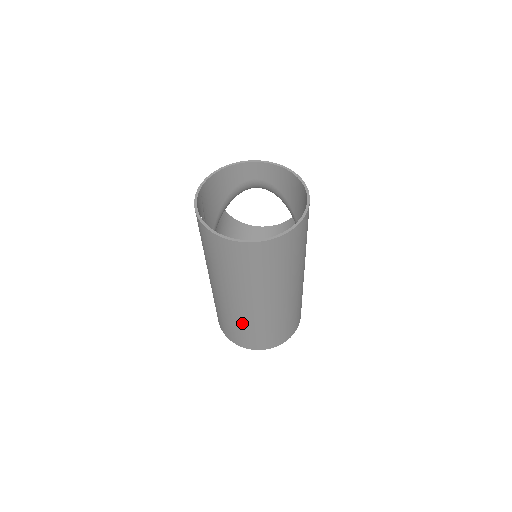
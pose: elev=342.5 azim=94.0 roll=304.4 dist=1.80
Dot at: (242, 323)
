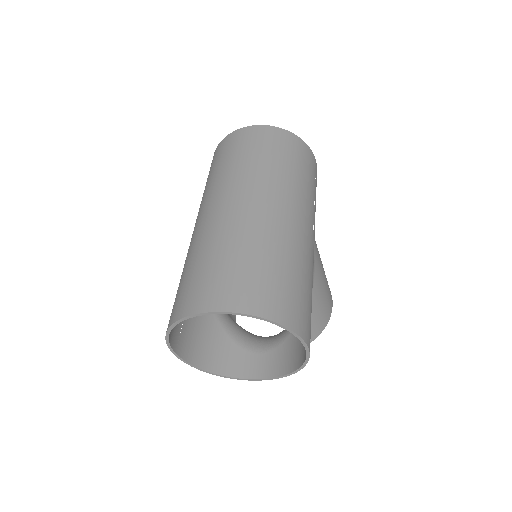
Dot at: (208, 245)
